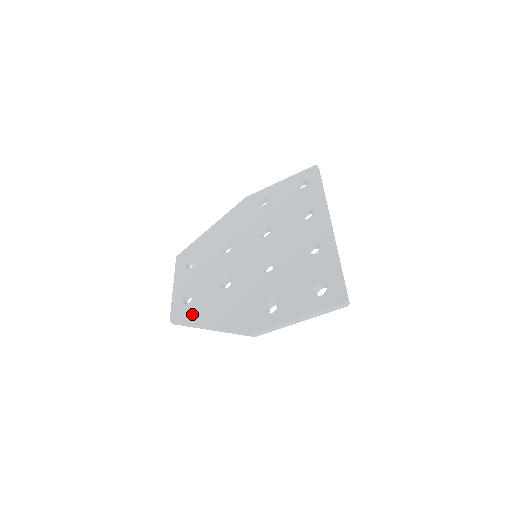
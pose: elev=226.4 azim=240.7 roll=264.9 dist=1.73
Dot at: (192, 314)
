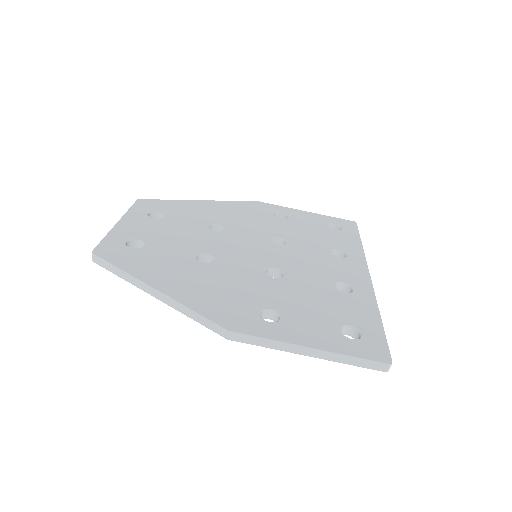
Dot at: (135, 262)
